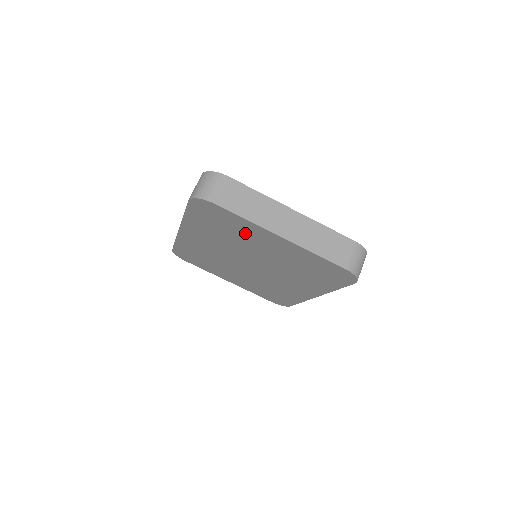
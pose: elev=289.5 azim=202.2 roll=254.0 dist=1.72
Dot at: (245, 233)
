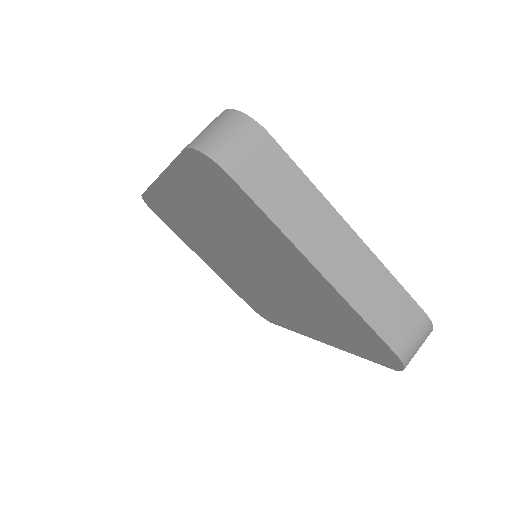
Dot at: (258, 234)
